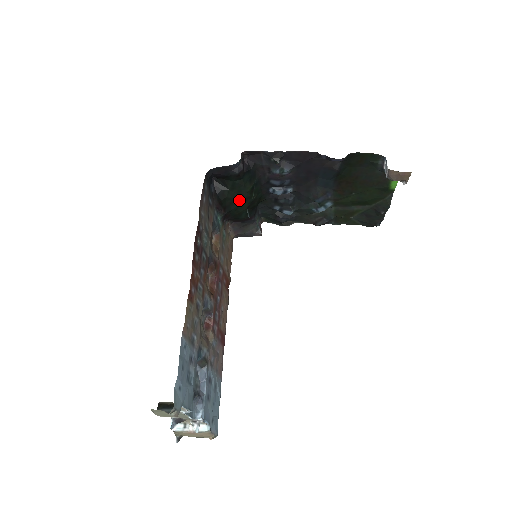
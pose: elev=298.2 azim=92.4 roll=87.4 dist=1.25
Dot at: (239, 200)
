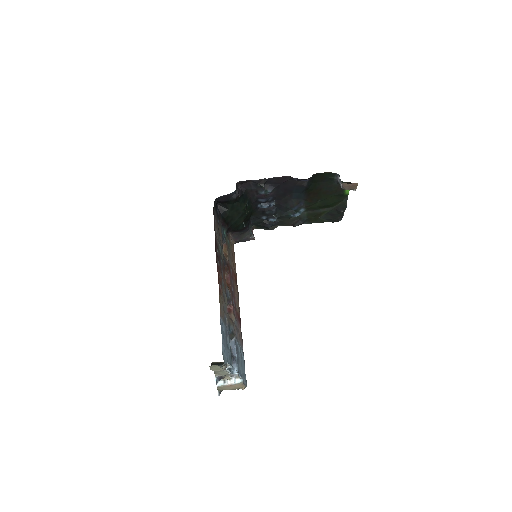
Dot at: (237, 216)
